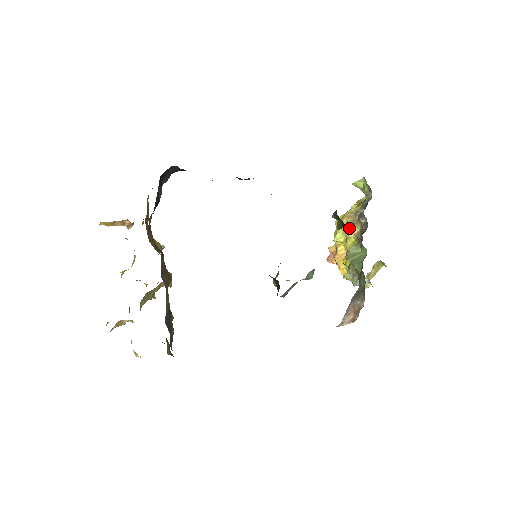
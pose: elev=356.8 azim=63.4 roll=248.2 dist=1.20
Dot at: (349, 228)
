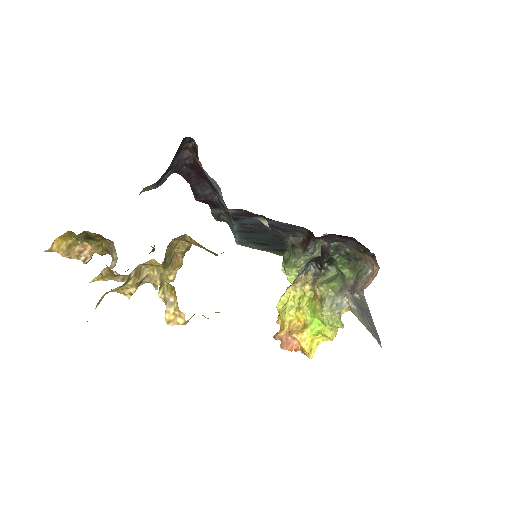
Dot at: (297, 295)
